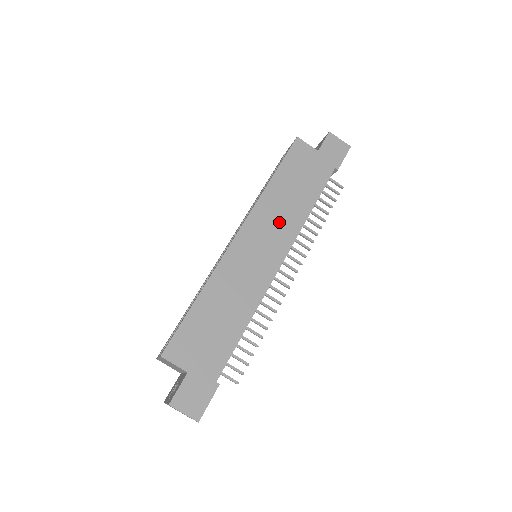
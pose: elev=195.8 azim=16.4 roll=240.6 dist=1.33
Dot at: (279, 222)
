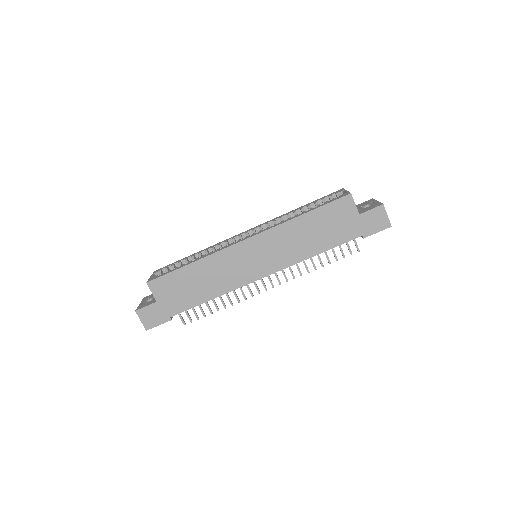
Dot at: (283, 249)
